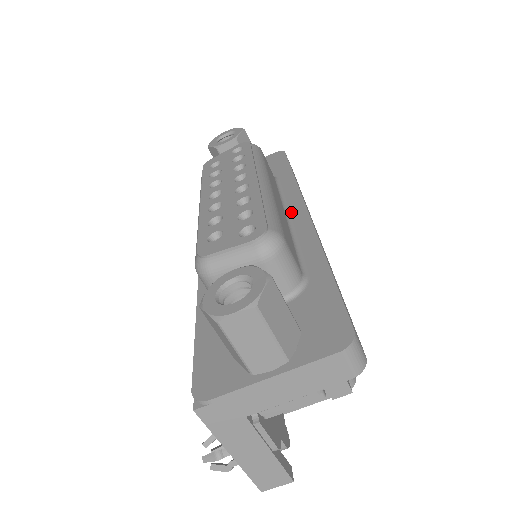
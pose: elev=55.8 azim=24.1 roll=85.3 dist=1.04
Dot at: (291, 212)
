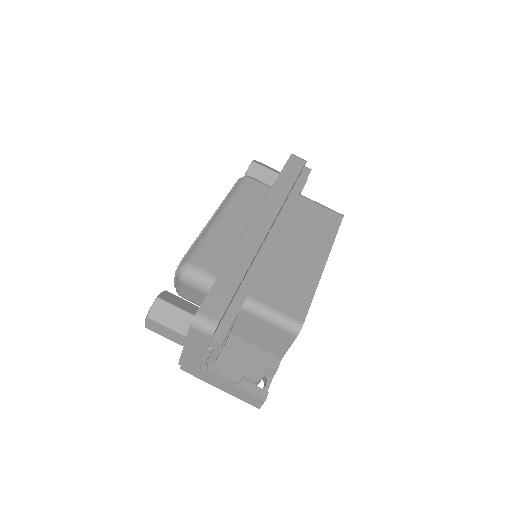
Dot at: occluded
